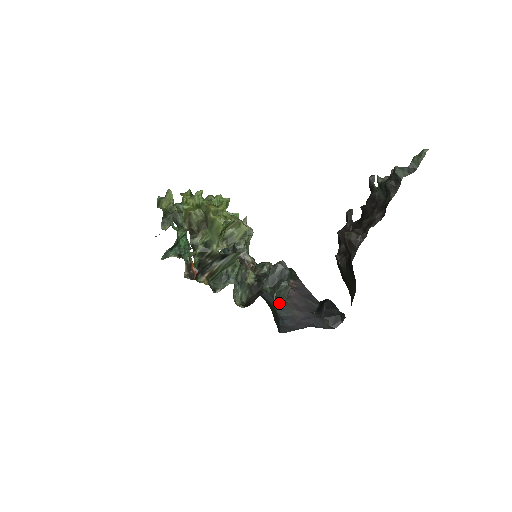
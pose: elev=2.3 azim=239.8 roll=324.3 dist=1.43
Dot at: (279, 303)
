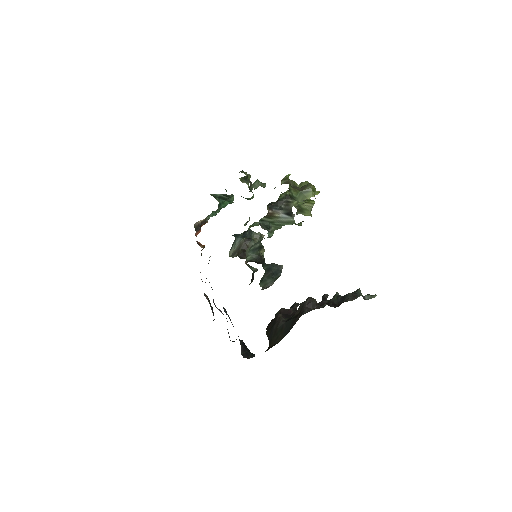
Dot at: (260, 285)
